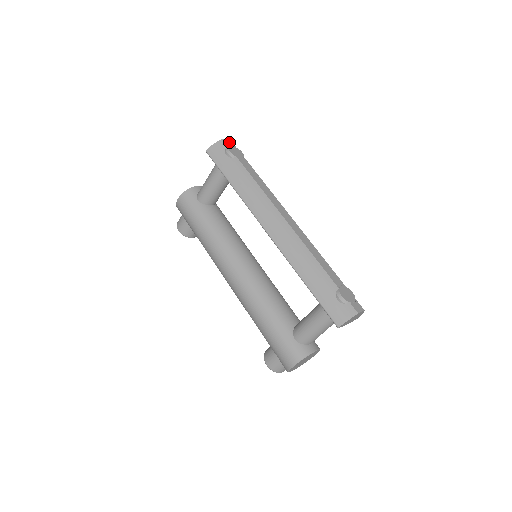
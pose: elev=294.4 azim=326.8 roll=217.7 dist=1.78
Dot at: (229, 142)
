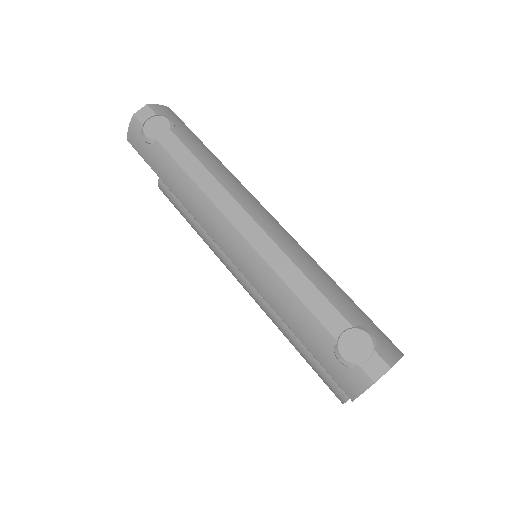
Dot at: (144, 113)
